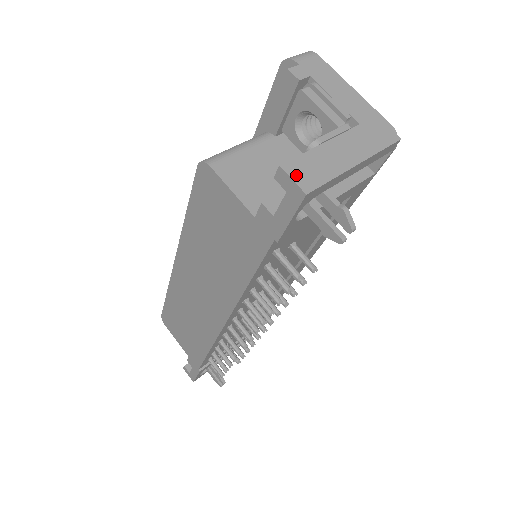
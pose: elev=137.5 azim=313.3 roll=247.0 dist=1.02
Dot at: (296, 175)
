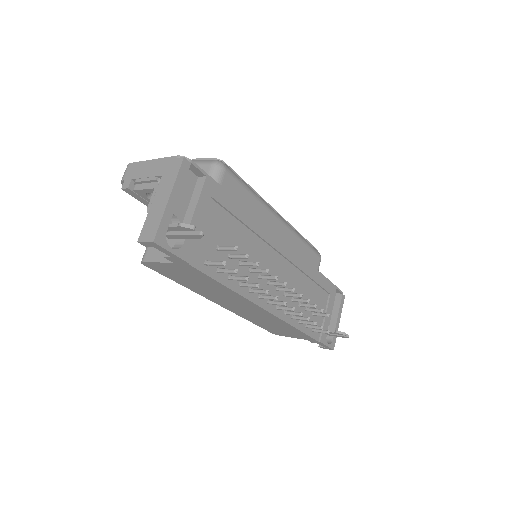
Dot at: (145, 238)
